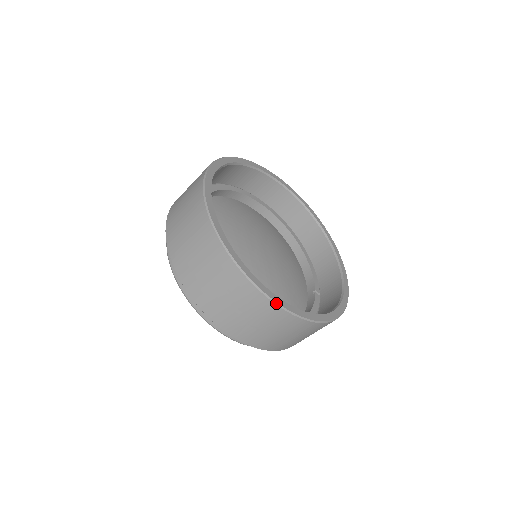
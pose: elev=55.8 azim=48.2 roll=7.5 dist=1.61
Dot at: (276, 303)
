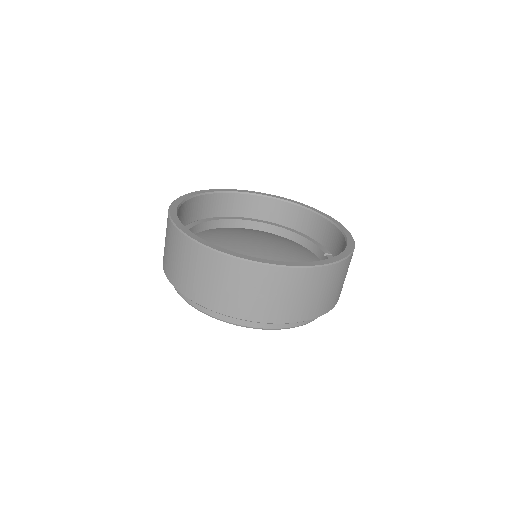
Dot at: (284, 266)
